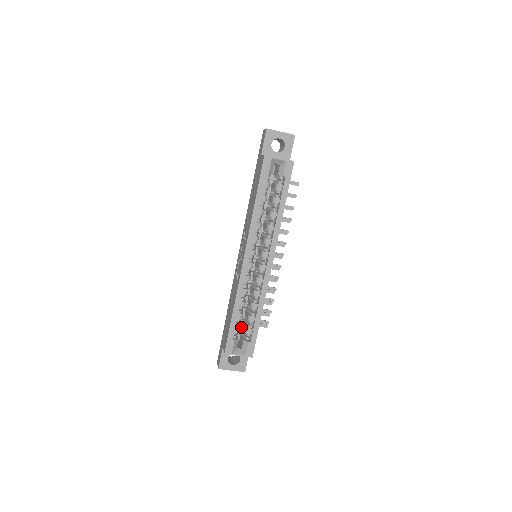
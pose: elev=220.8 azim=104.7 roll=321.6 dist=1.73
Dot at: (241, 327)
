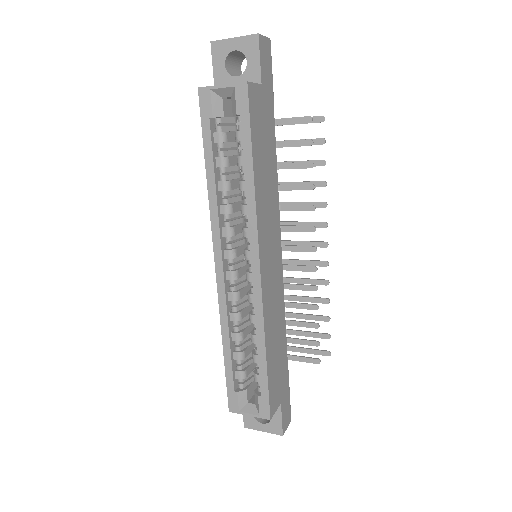
Dot at: occluded
